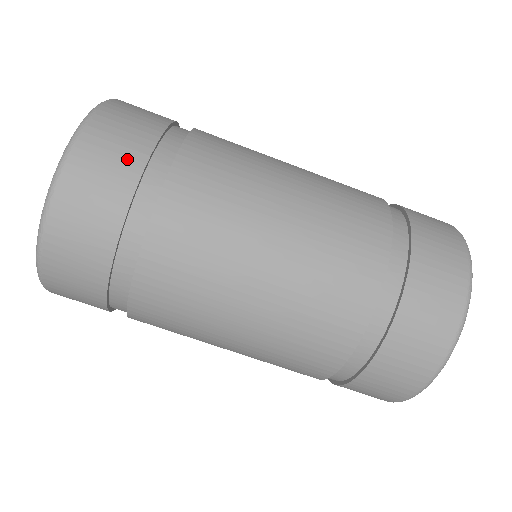
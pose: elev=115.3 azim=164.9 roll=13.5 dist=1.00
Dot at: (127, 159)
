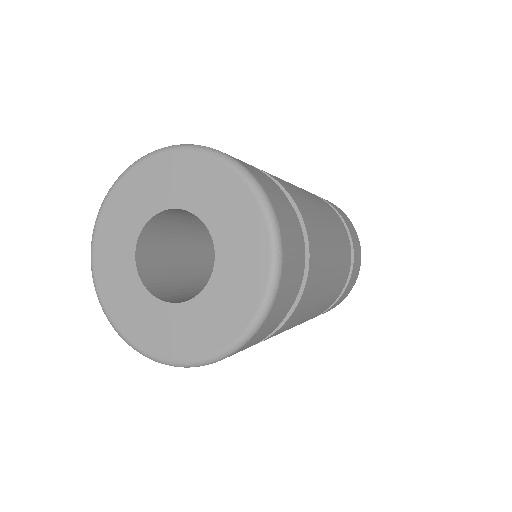
Dot at: (297, 240)
